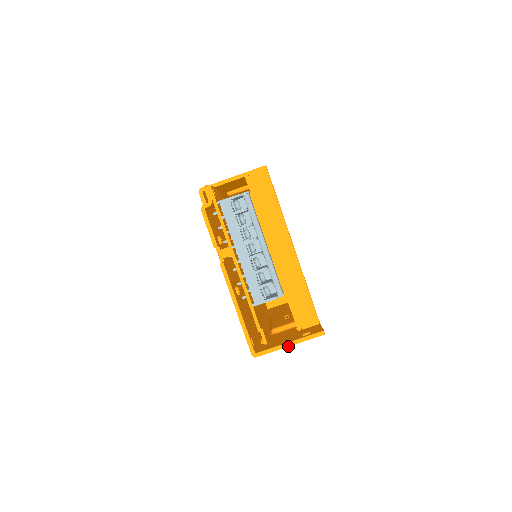
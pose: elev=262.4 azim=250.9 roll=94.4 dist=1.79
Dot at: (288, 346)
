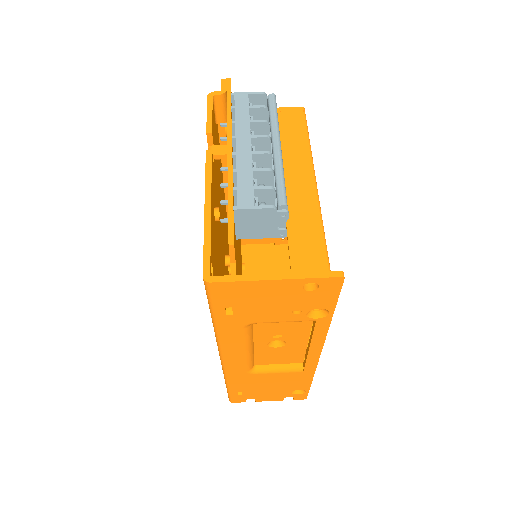
Dot at: (273, 279)
